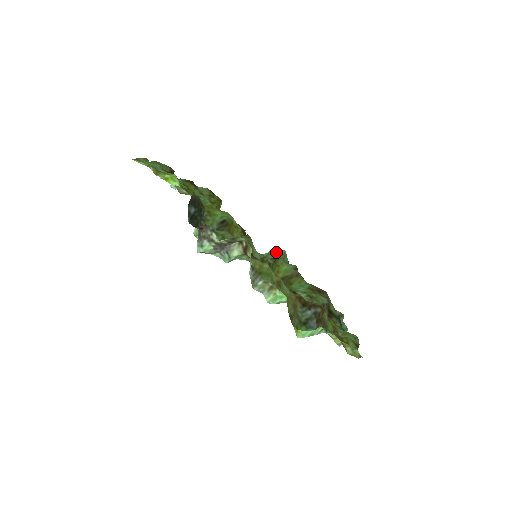
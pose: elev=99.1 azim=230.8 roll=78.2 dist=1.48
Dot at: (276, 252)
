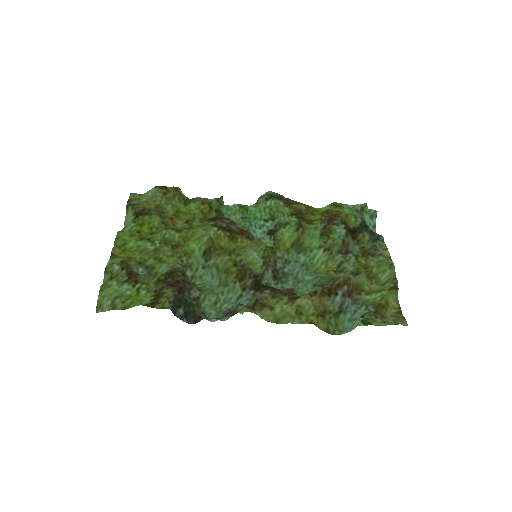
Dot at: (267, 209)
